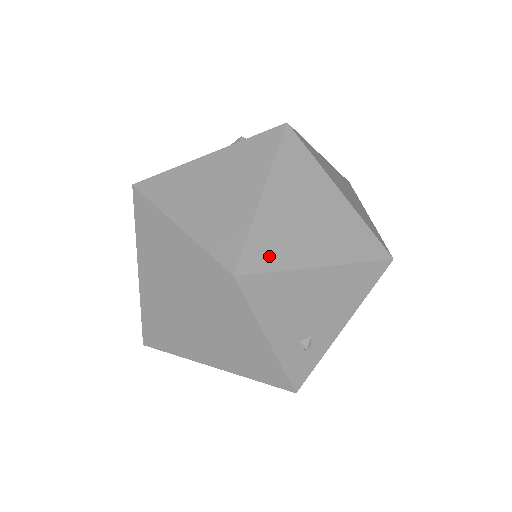
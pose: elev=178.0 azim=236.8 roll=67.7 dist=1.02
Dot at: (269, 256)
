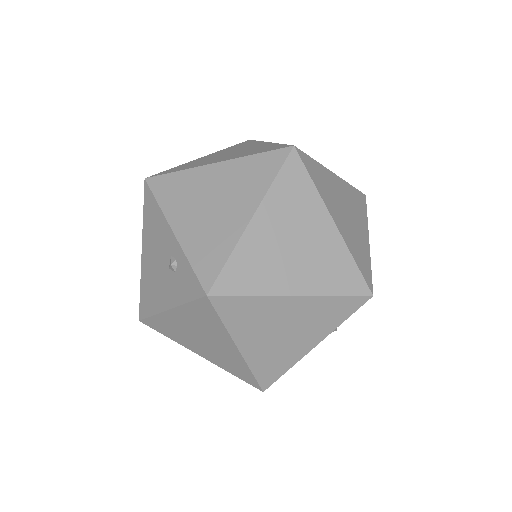
Dot at: (275, 370)
